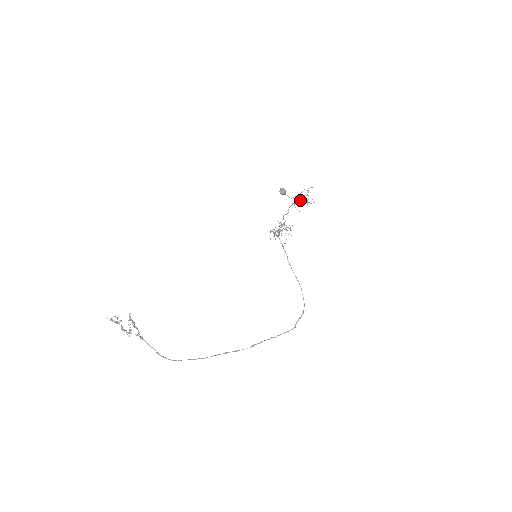
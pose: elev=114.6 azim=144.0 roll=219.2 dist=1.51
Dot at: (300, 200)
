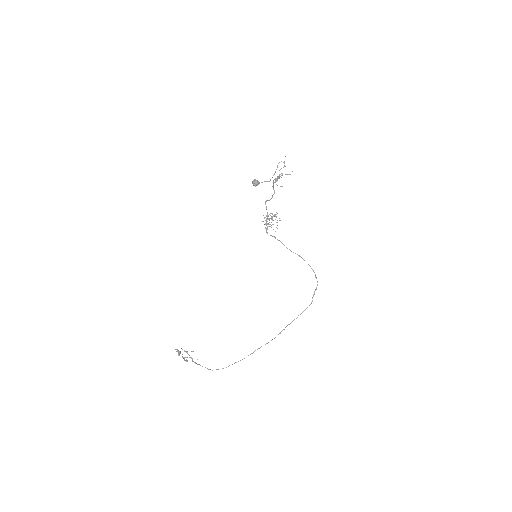
Dot at: occluded
